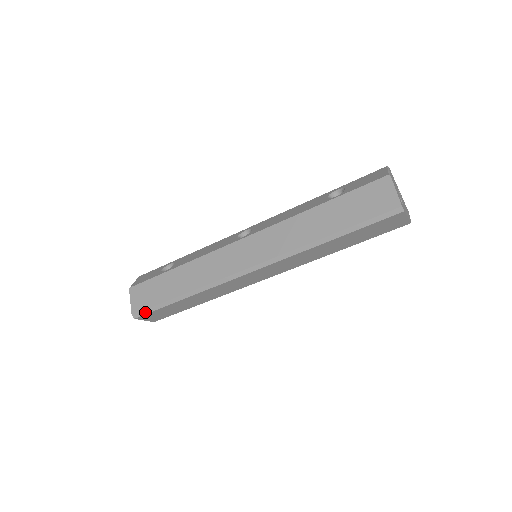
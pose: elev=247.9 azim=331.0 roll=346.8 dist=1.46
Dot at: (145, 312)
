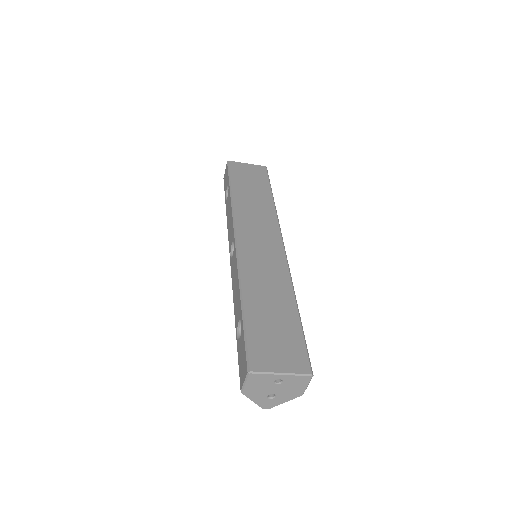
Dot at: occluded
